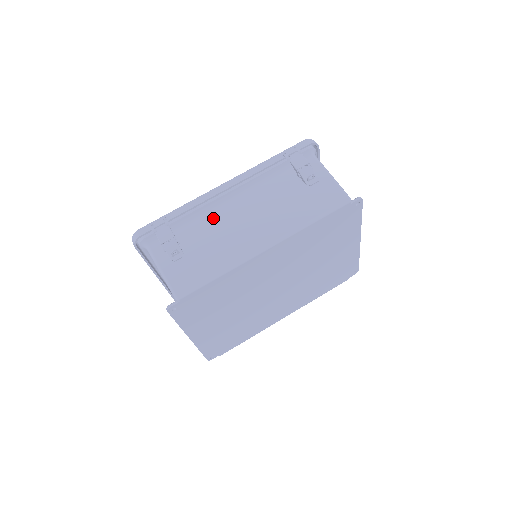
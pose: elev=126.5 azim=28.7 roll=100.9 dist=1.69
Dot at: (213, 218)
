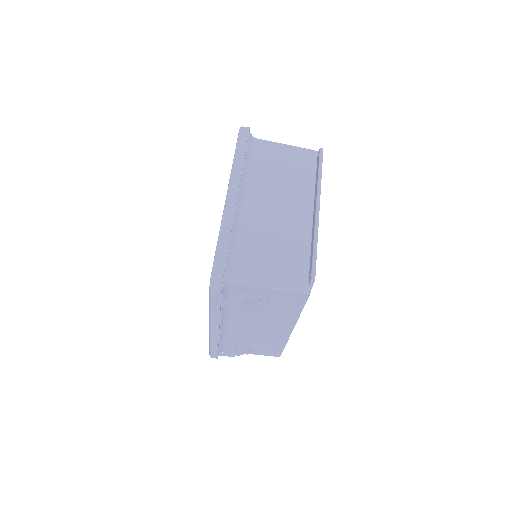
Dot at: (235, 334)
